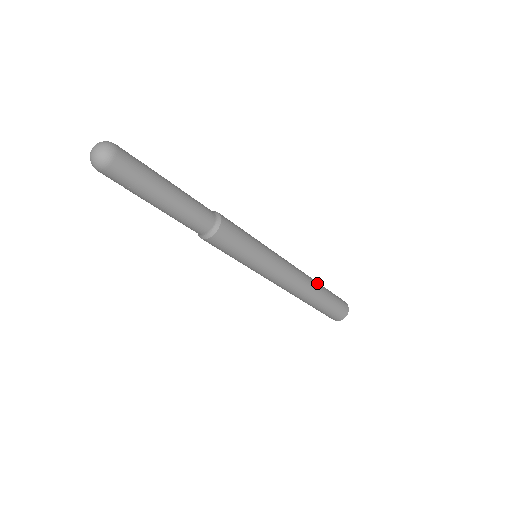
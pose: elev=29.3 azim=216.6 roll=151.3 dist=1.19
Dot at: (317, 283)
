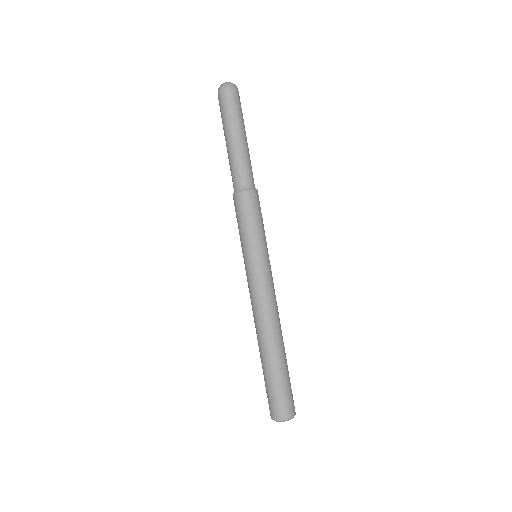
Dot at: (283, 346)
